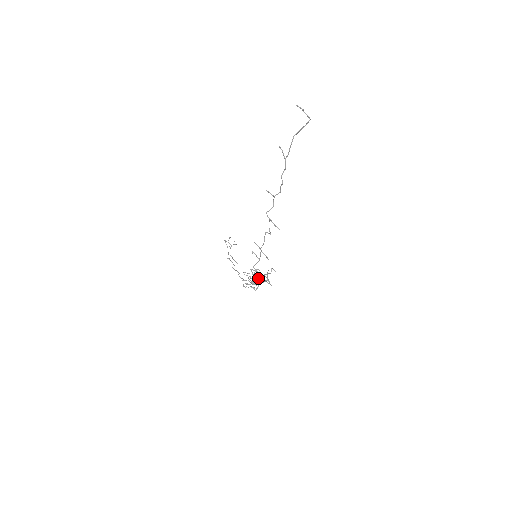
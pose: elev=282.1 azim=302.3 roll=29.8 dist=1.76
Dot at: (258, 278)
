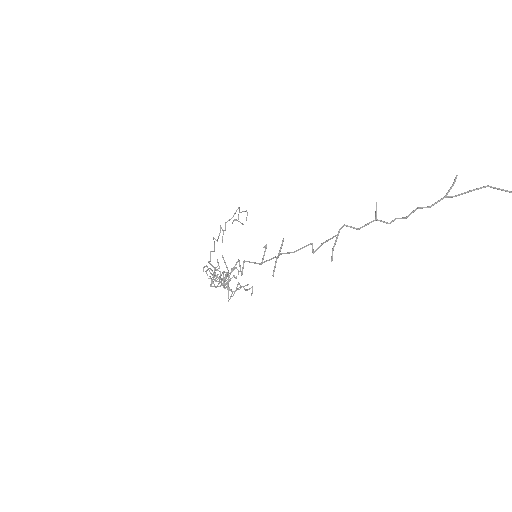
Dot at: occluded
